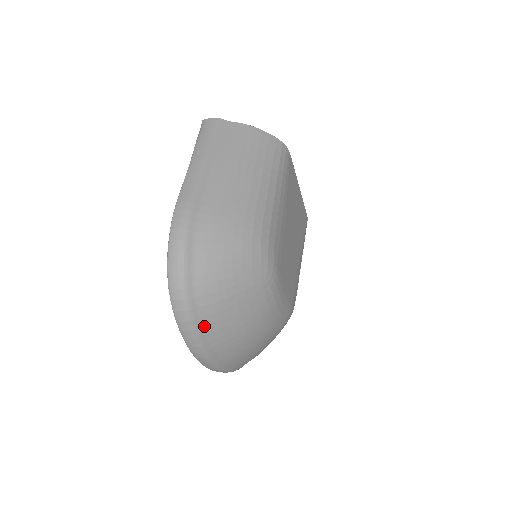
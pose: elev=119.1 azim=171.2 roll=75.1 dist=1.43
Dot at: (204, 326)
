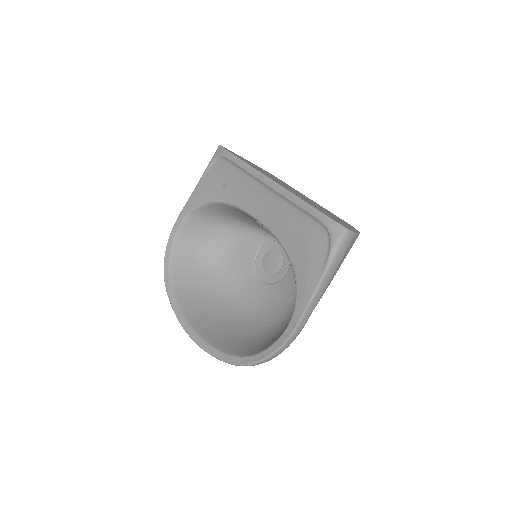
Dot at: occluded
